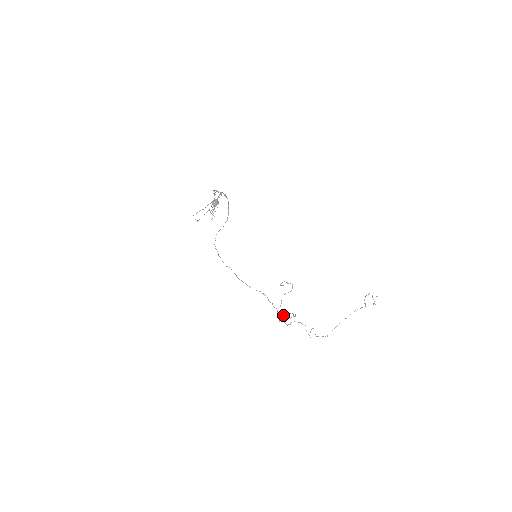
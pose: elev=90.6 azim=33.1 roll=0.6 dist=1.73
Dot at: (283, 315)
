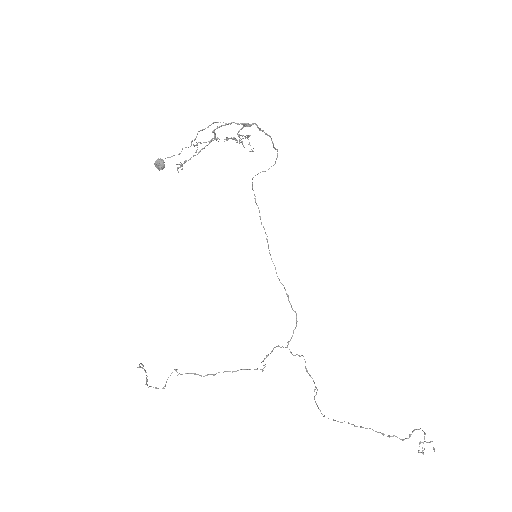
Dot at: occluded
